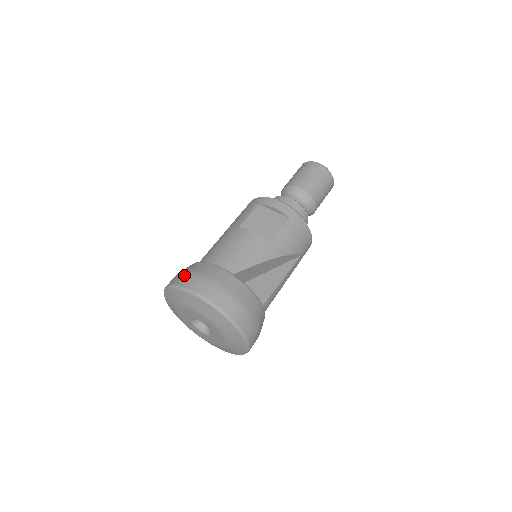
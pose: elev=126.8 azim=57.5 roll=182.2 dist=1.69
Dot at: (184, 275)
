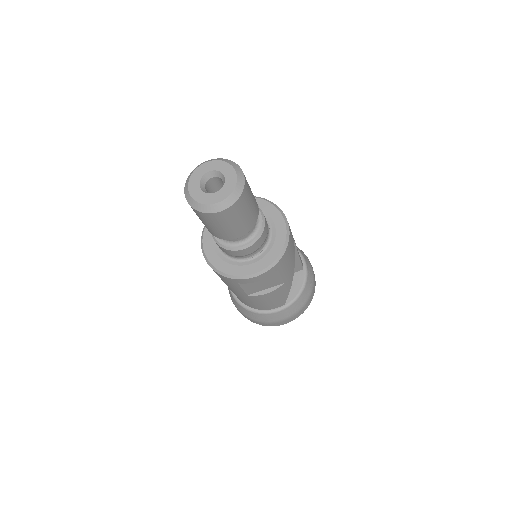
Dot at: (258, 323)
